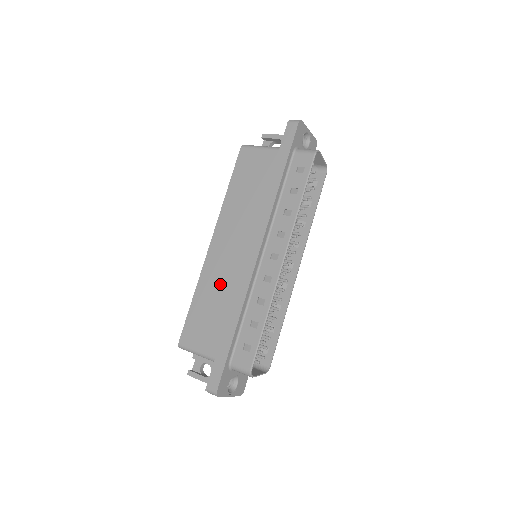
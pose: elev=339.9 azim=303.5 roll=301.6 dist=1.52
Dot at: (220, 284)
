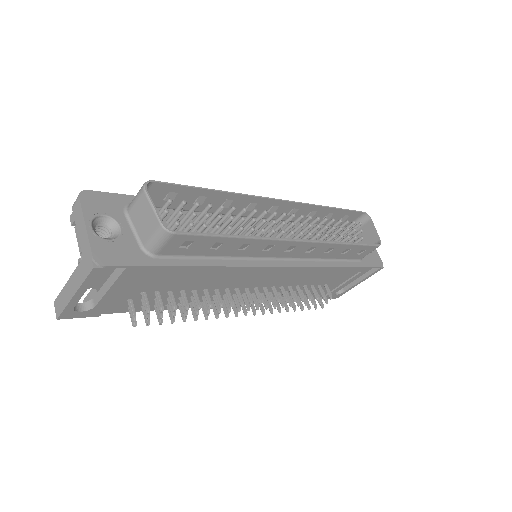
Dot at: occluded
